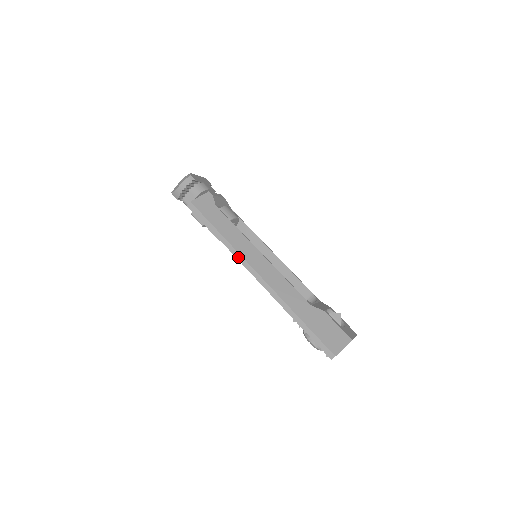
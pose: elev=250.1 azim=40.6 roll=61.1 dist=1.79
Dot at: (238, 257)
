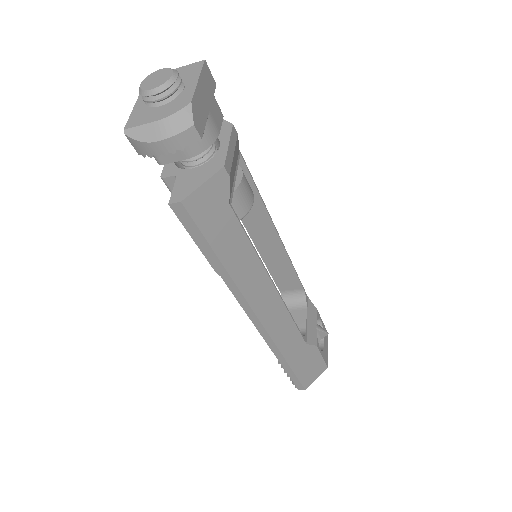
Dot at: (240, 300)
